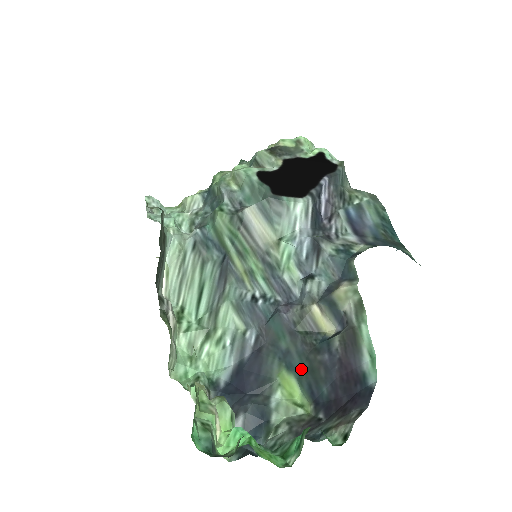
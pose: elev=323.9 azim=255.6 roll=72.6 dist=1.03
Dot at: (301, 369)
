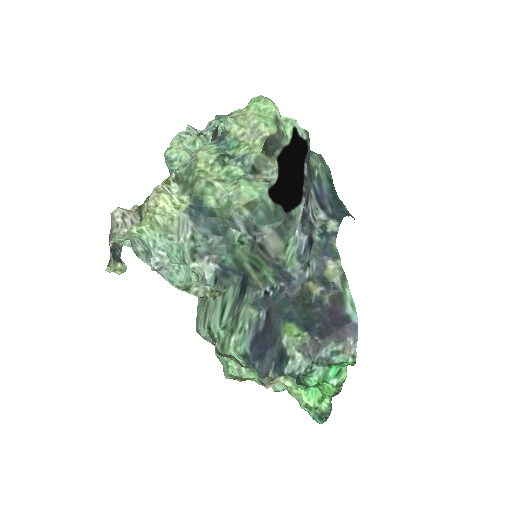
Dot at: (300, 319)
